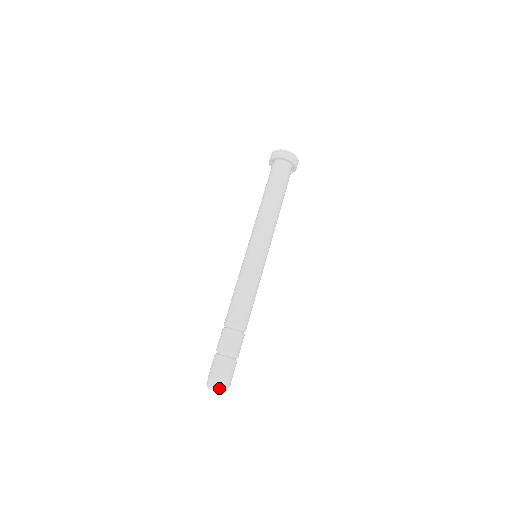
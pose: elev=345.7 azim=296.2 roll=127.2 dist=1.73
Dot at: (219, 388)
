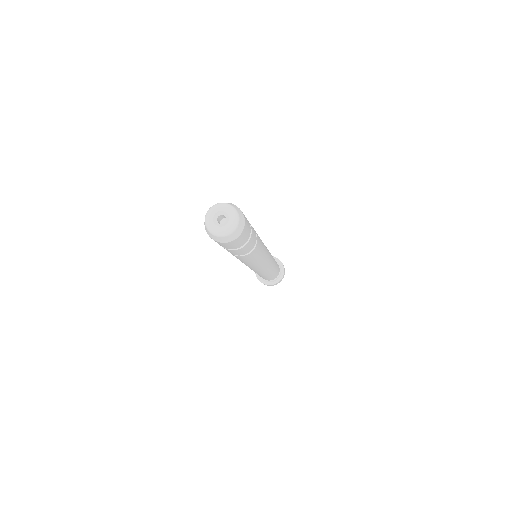
Dot at: (232, 205)
